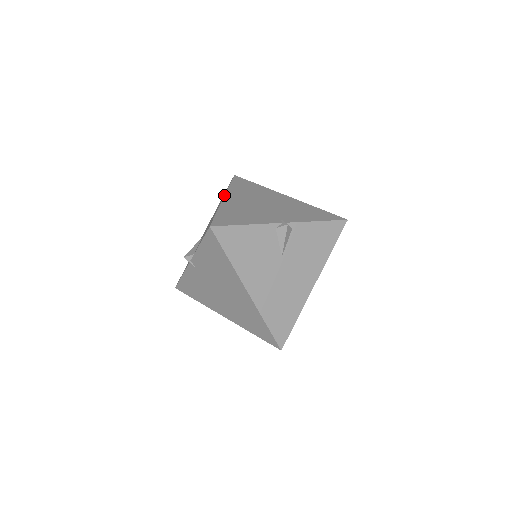
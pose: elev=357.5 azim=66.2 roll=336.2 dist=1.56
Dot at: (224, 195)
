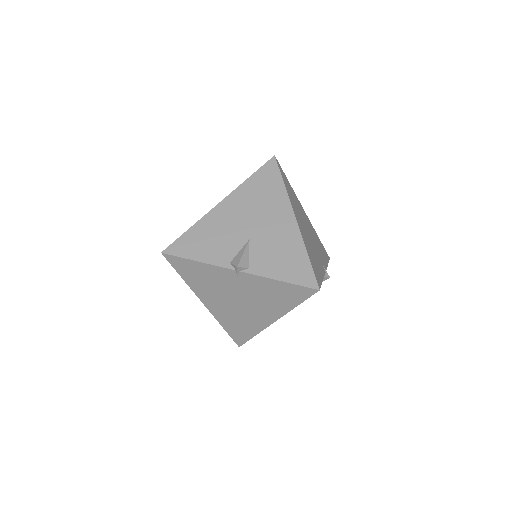
Dot at: (294, 213)
